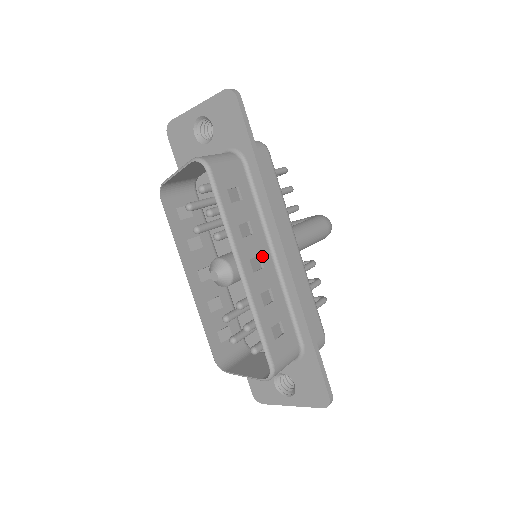
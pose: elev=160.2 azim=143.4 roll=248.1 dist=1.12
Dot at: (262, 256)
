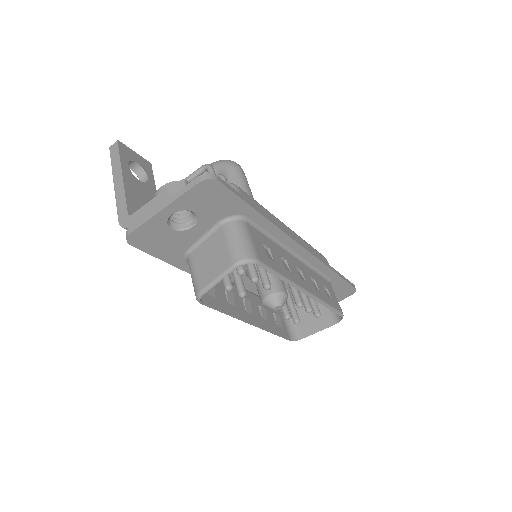
Dot at: (296, 265)
